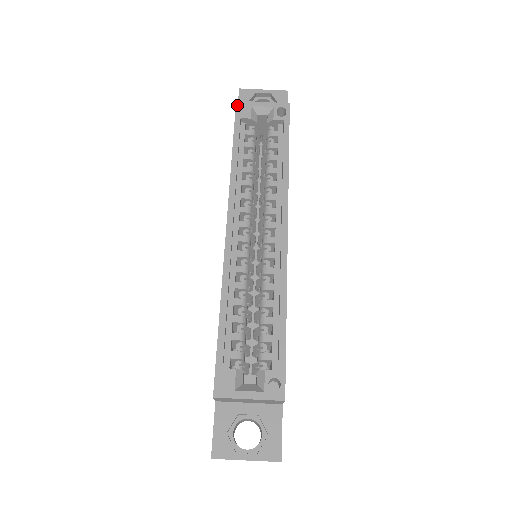
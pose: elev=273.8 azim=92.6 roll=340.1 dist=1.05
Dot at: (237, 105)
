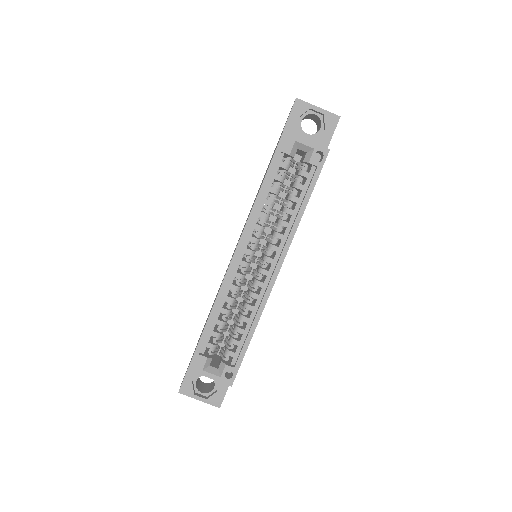
Dot at: (283, 135)
